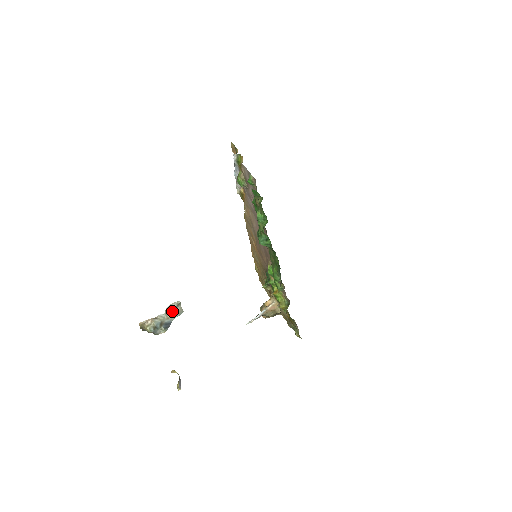
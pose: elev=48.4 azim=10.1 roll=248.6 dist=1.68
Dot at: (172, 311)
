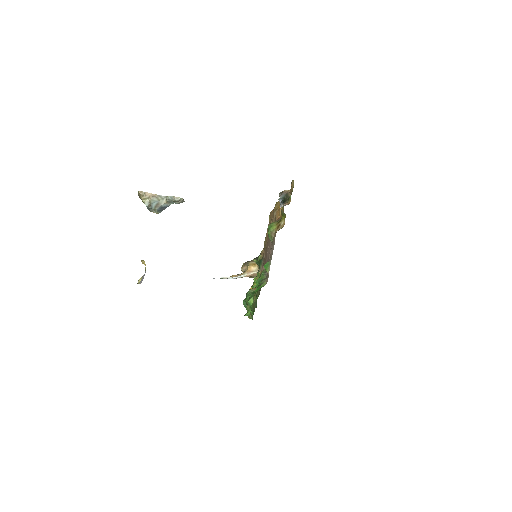
Dot at: (172, 201)
